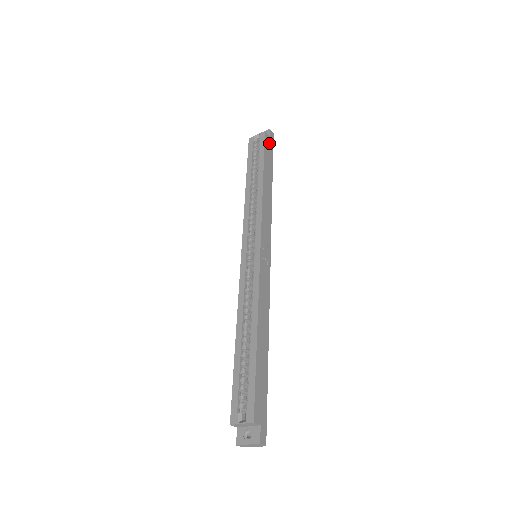
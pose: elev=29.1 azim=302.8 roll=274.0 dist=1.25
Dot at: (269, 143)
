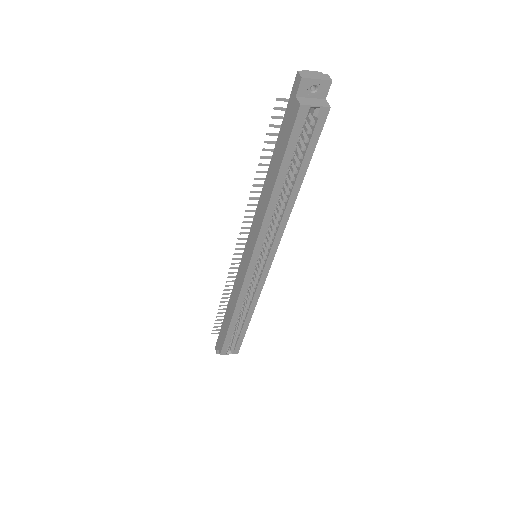
Dot at: occluded
